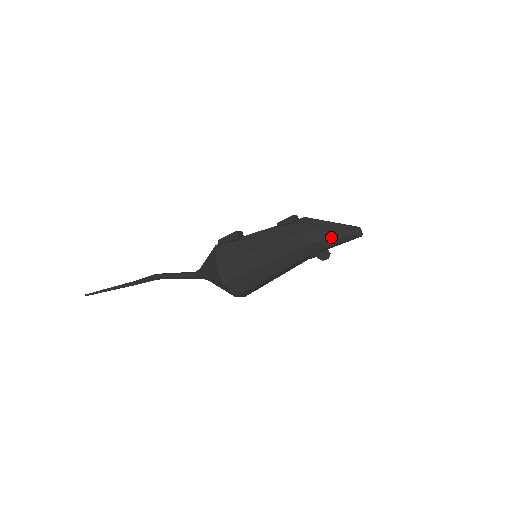
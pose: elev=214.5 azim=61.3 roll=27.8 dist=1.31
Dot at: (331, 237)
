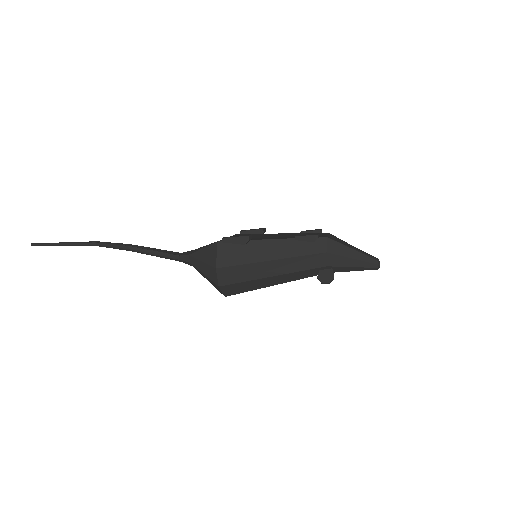
Dot at: (349, 265)
